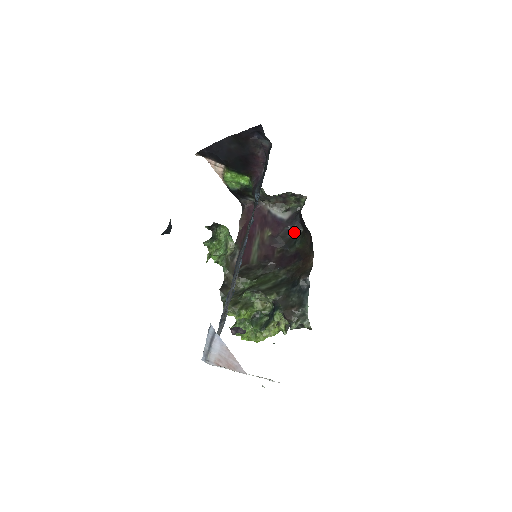
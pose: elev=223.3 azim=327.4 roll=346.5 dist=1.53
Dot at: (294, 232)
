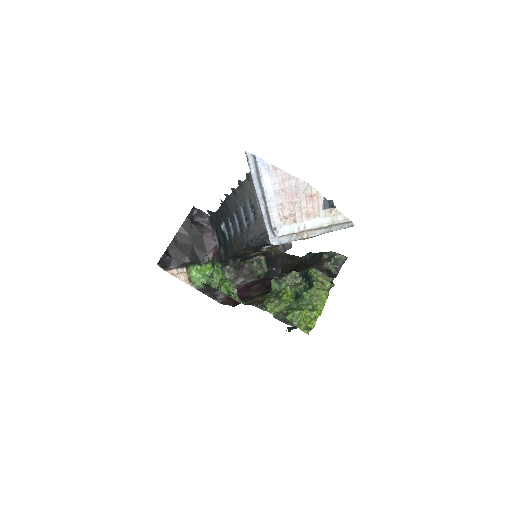
Dot at: (275, 276)
